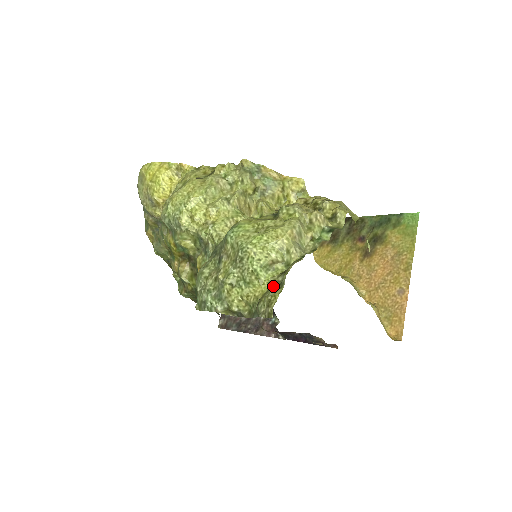
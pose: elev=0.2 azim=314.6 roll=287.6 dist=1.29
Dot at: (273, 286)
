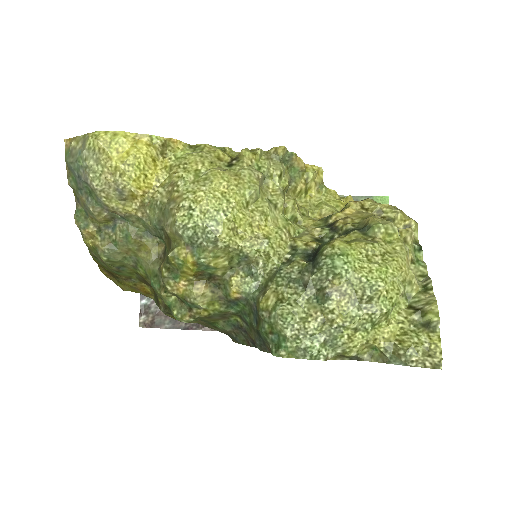
Dot at: (410, 327)
